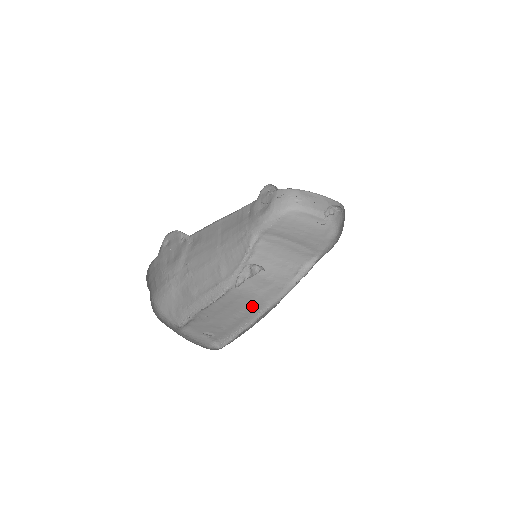
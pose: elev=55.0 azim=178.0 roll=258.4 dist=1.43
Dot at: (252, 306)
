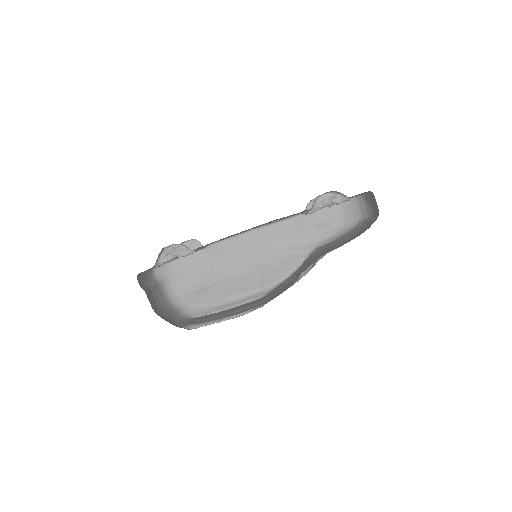
Dot at: (255, 306)
